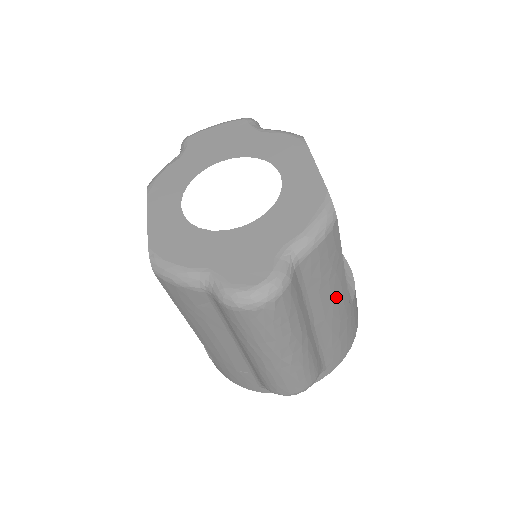
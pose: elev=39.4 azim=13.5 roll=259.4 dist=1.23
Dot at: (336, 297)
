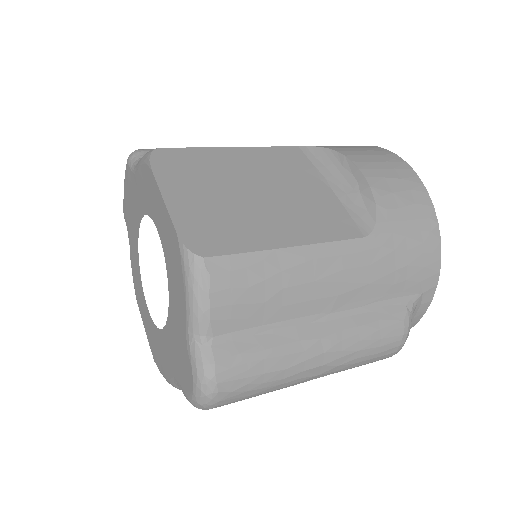
Dot at: (323, 272)
